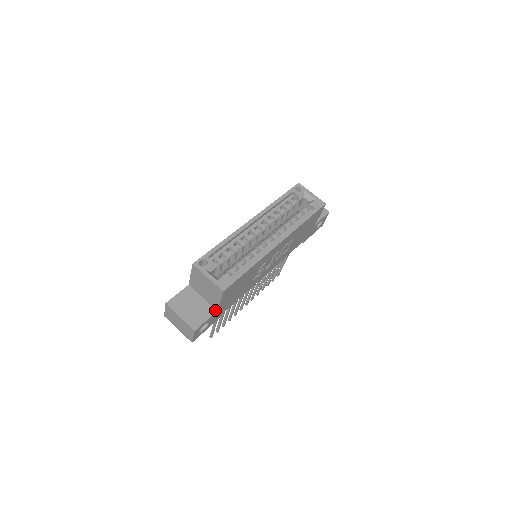
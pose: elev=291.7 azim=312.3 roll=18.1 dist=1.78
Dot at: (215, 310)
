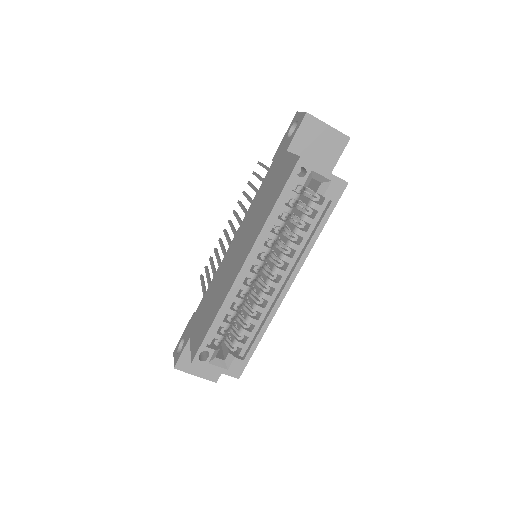
Dot at: occluded
